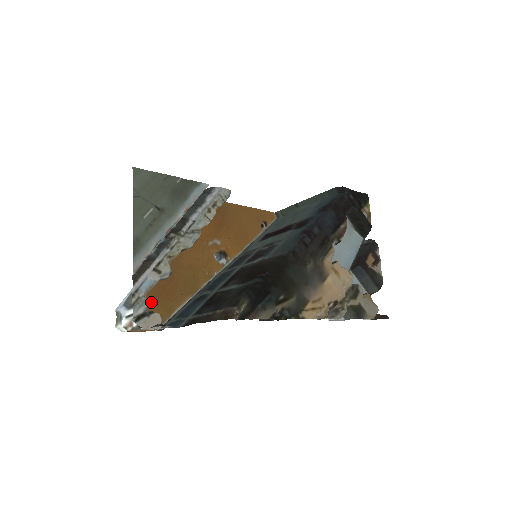
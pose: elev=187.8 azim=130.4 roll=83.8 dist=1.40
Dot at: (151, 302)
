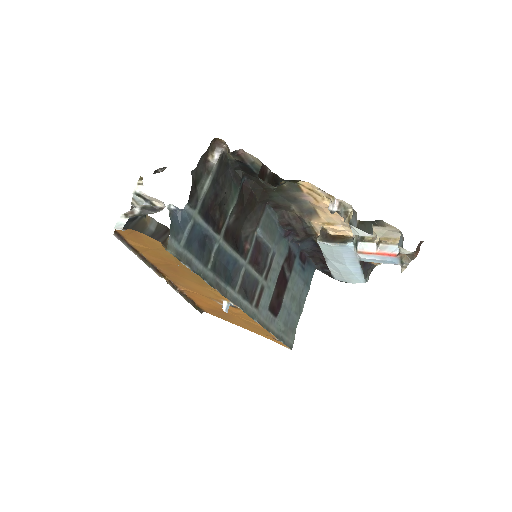
Dot at: (154, 252)
